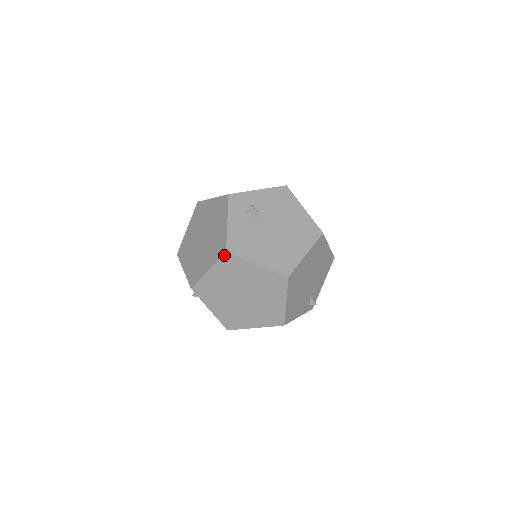
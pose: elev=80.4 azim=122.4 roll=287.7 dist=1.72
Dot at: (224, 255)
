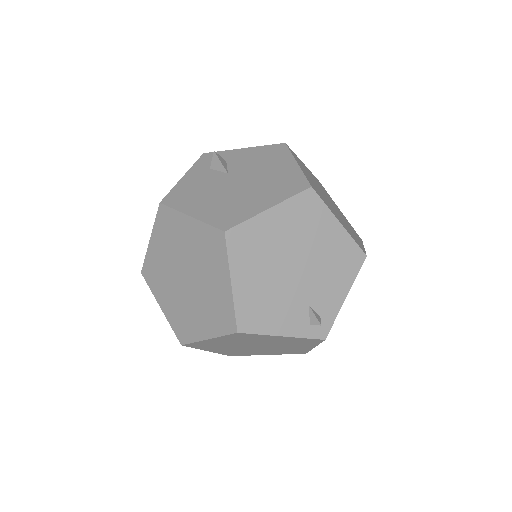
Dot at: (159, 209)
